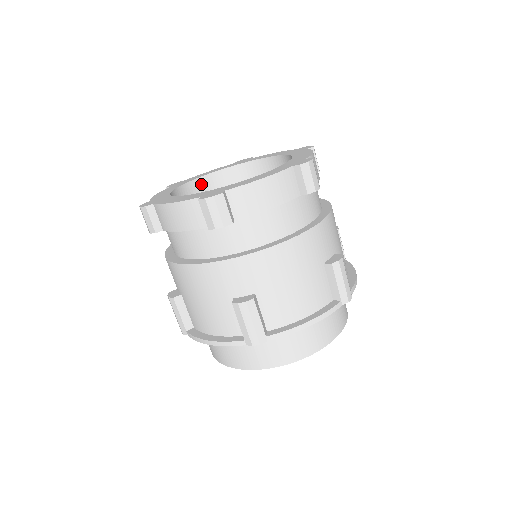
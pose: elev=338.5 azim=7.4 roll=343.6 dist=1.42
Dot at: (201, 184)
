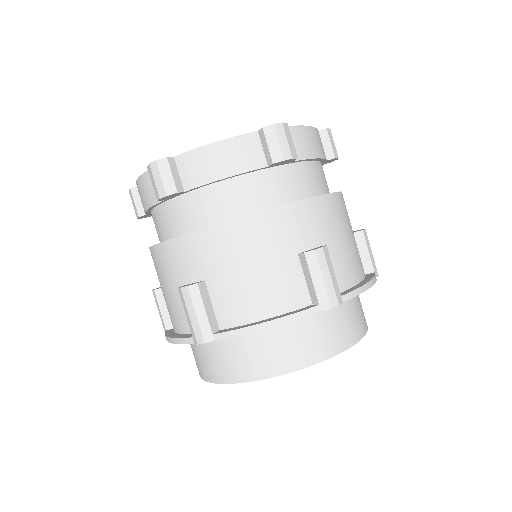
Dot at: occluded
